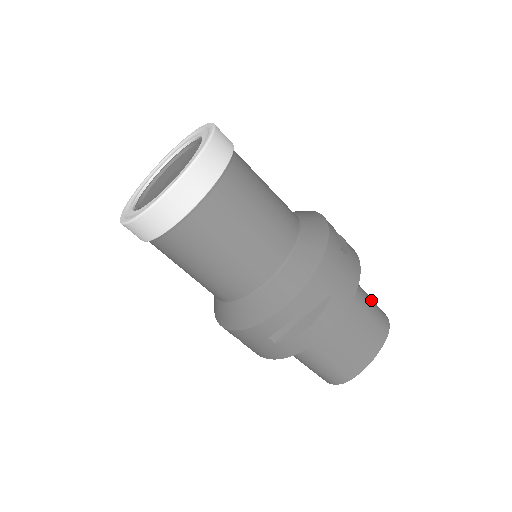
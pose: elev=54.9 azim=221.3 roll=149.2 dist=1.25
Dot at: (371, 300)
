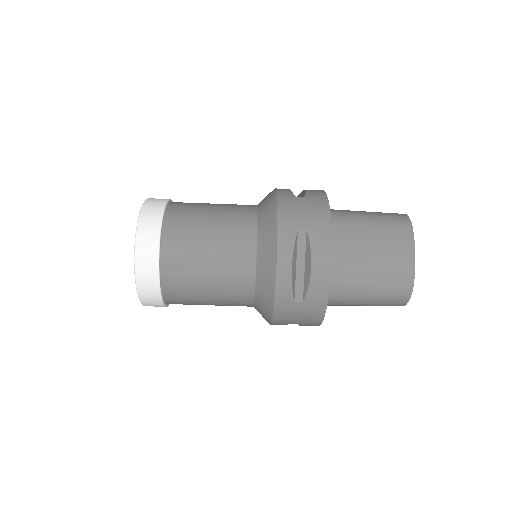
Dot at: (374, 213)
